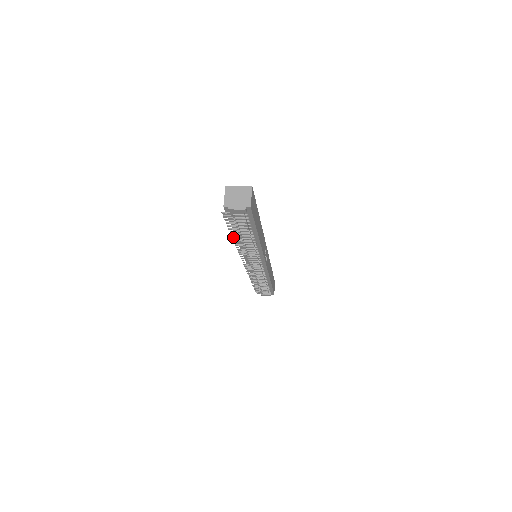
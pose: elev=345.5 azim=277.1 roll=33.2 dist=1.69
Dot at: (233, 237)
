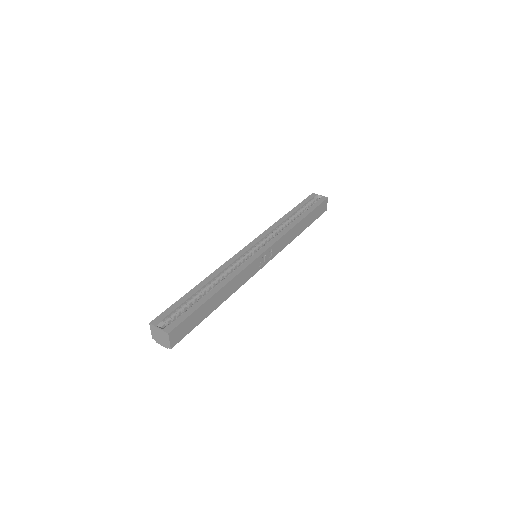
Dot at: occluded
